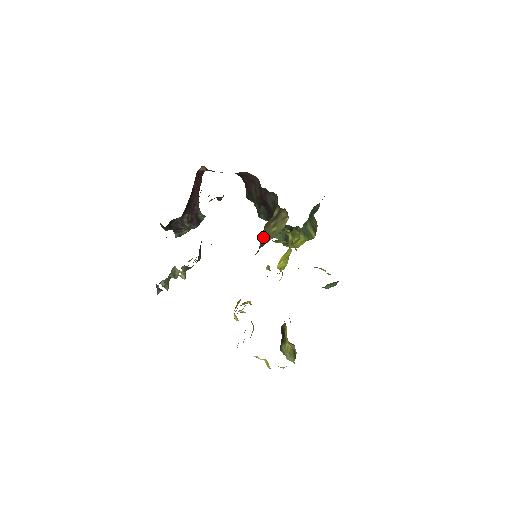
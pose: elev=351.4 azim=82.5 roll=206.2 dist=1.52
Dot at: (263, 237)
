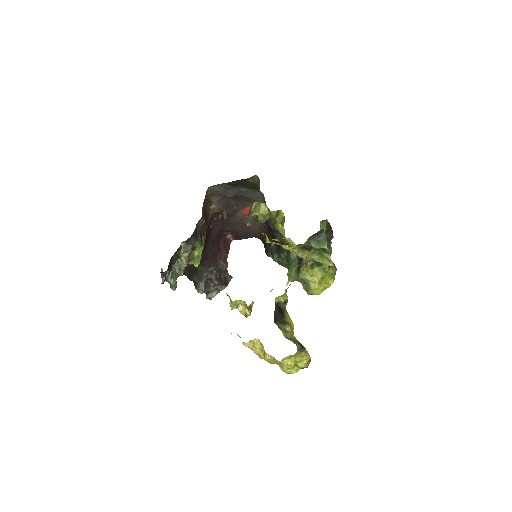
Dot at: occluded
